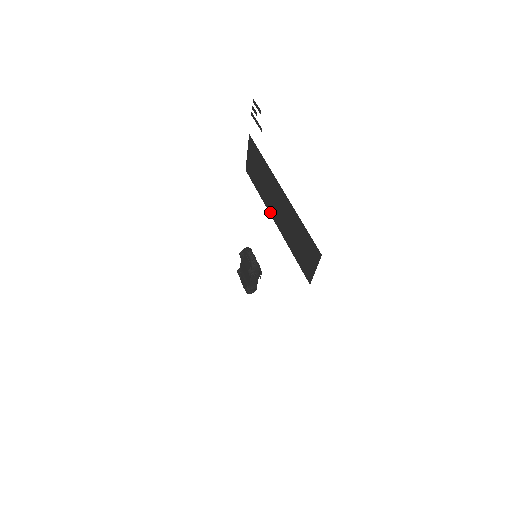
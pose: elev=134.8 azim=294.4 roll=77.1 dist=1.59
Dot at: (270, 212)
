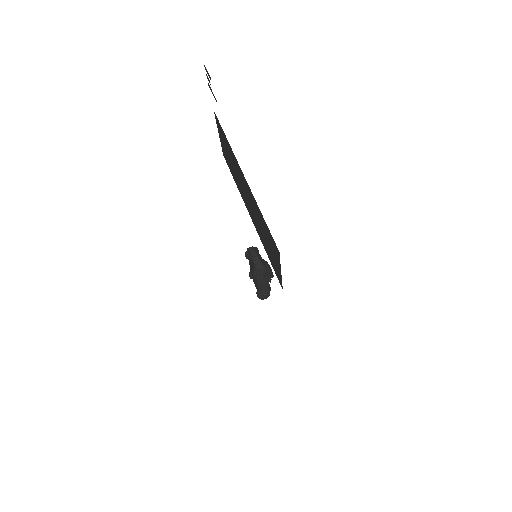
Dot at: (244, 202)
